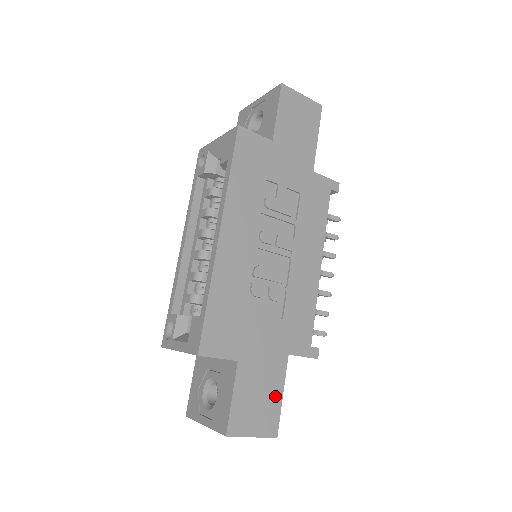
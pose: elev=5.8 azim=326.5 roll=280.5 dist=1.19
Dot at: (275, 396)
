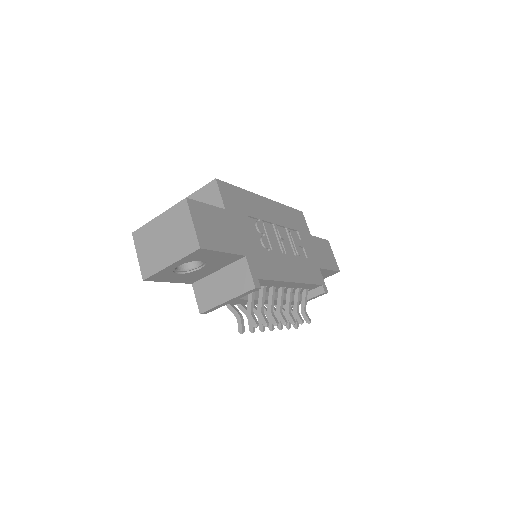
Dot at: (221, 244)
